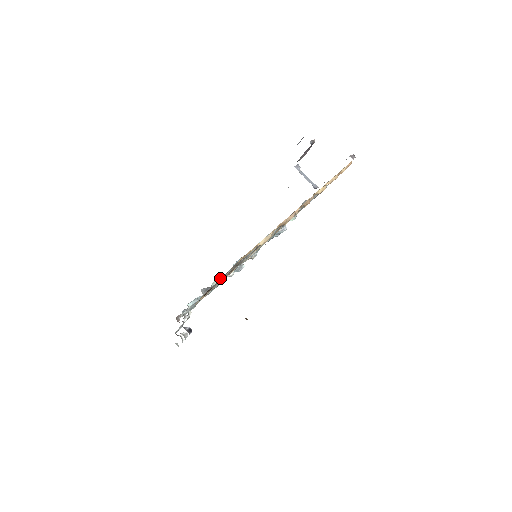
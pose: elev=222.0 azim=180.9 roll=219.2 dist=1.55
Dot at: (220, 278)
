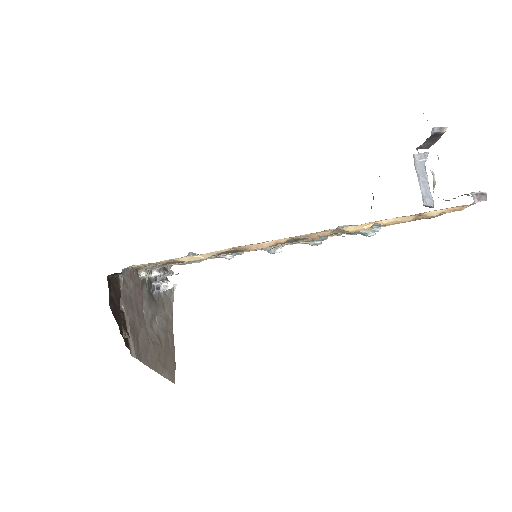
Dot at: occluded
